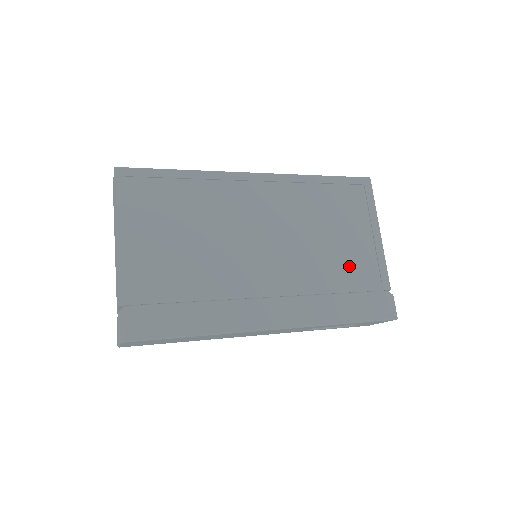
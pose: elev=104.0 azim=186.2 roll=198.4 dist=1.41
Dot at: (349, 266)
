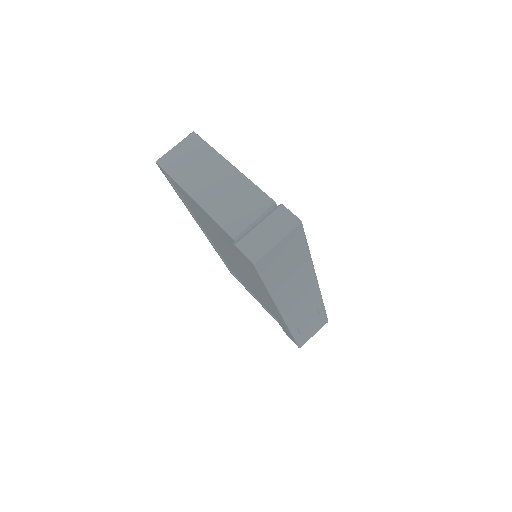
Dot at: occluded
